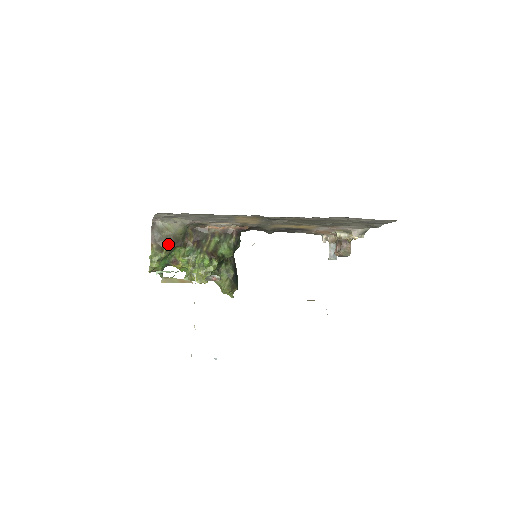
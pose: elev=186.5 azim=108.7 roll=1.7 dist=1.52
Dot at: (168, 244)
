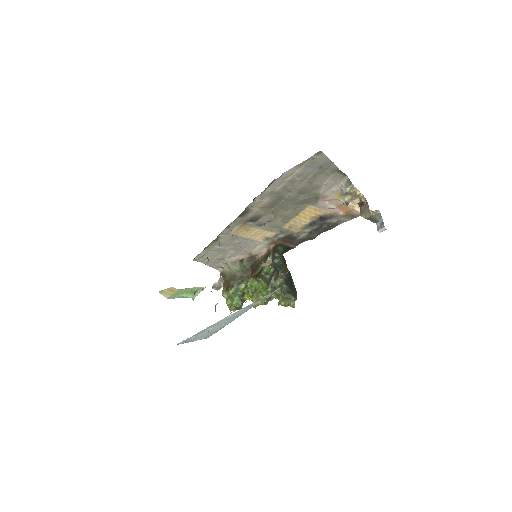
Dot at: (232, 283)
